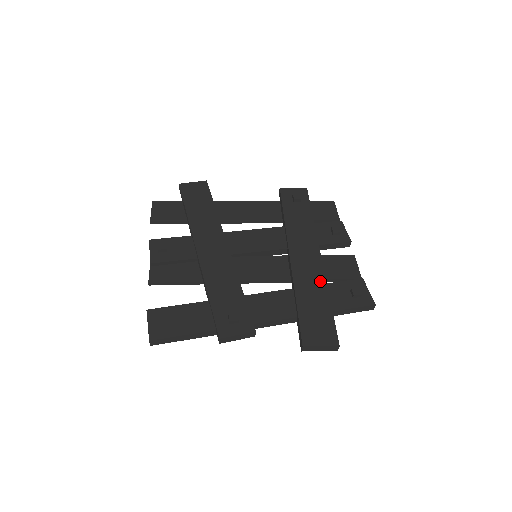
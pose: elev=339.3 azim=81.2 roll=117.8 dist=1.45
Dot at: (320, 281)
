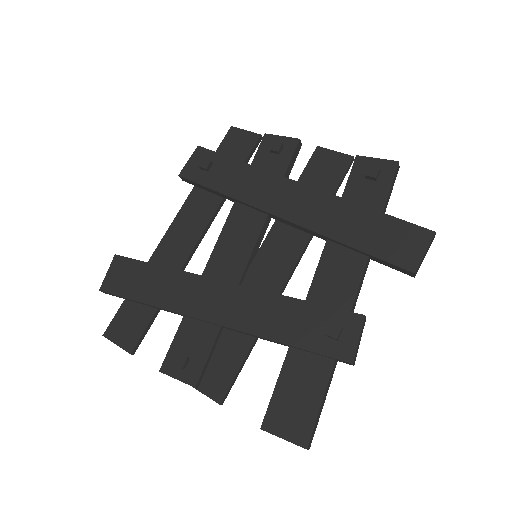
Dot at: (336, 204)
